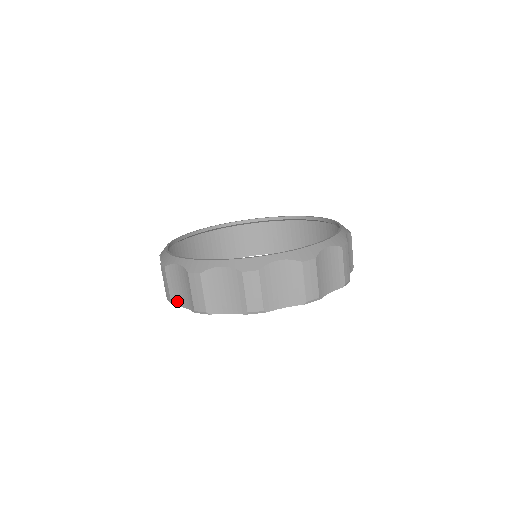
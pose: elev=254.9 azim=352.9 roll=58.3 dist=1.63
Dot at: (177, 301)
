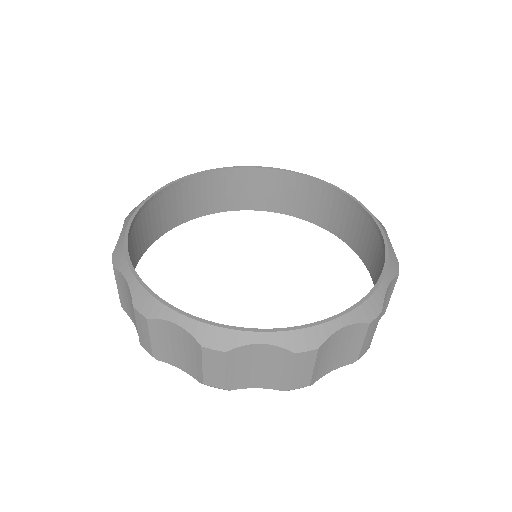
Dot at: (239, 384)
